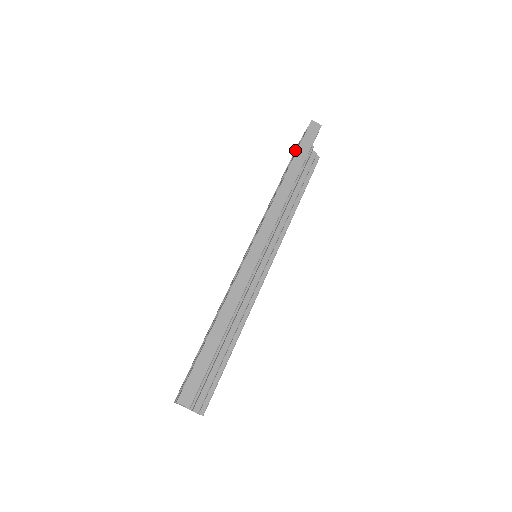
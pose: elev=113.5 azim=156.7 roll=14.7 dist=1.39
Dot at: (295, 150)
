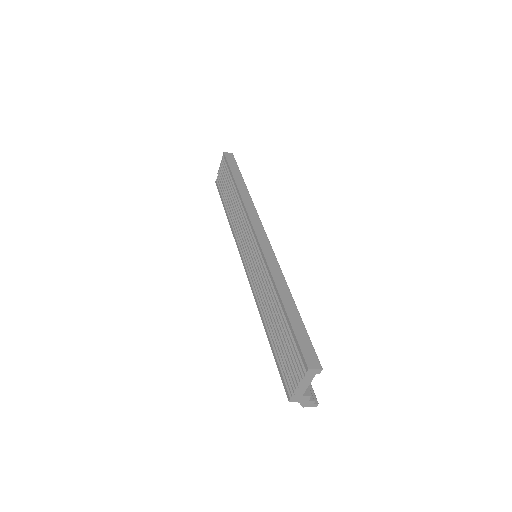
Dot at: (220, 183)
